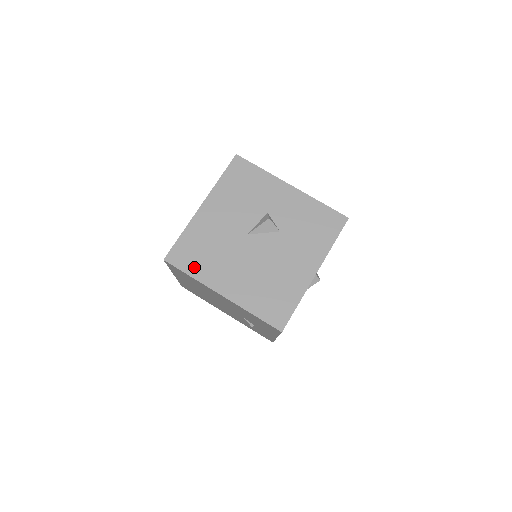
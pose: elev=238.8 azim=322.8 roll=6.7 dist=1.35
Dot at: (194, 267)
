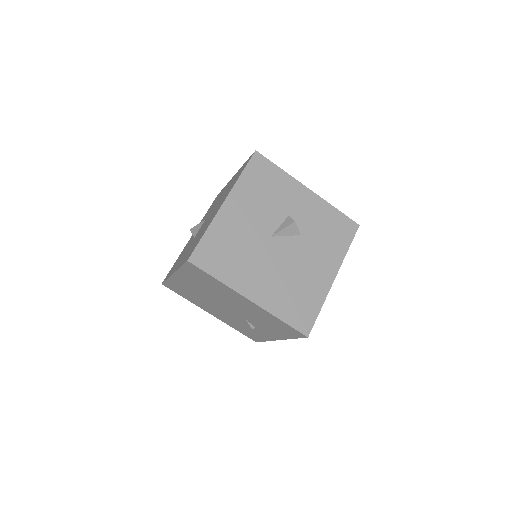
Dot at: (220, 269)
